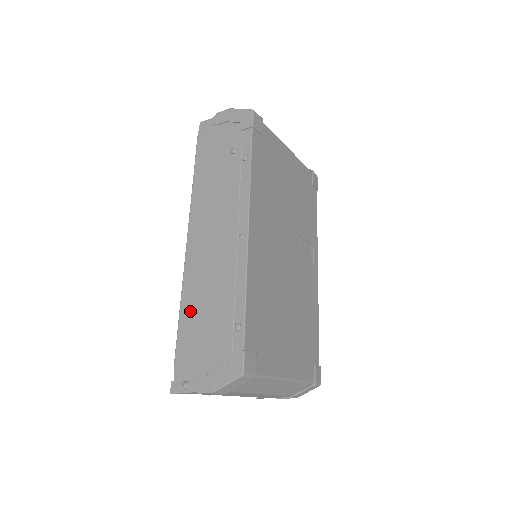
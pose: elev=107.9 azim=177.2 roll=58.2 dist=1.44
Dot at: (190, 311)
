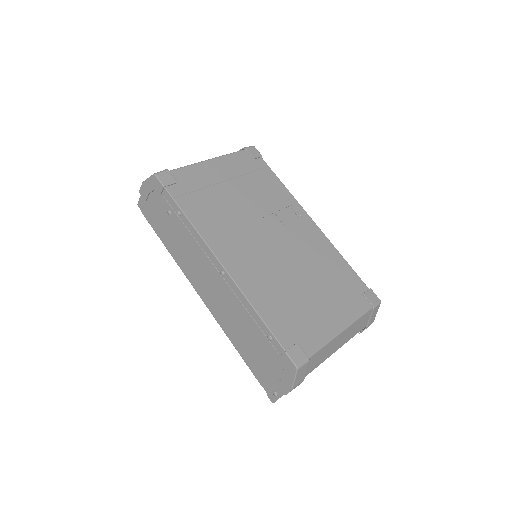
Dot at: (239, 343)
